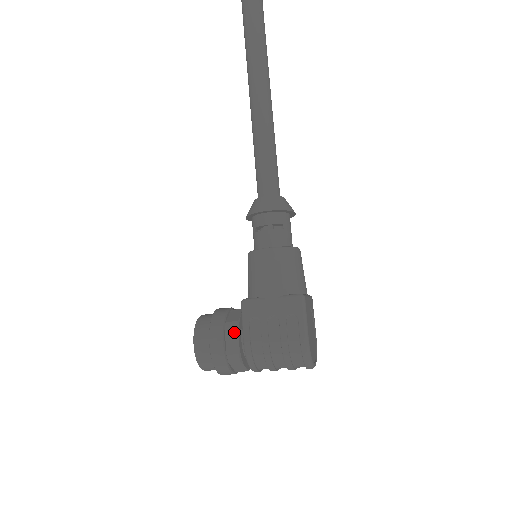
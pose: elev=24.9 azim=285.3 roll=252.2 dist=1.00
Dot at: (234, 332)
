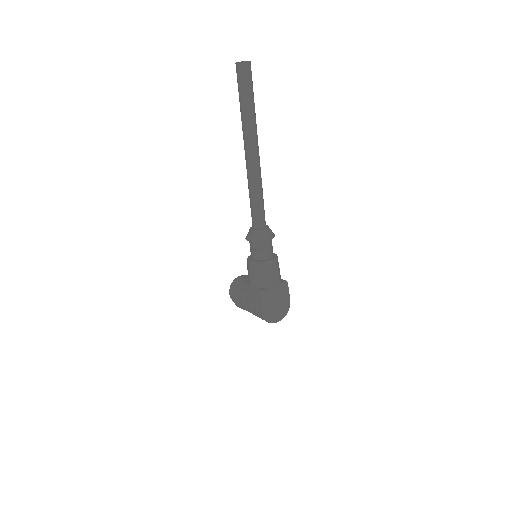
Dot at: (241, 296)
